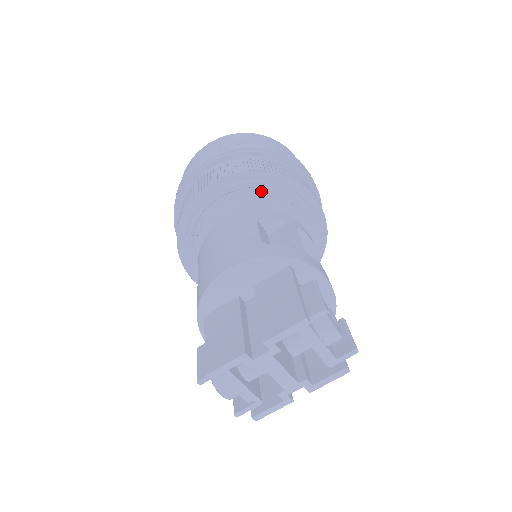
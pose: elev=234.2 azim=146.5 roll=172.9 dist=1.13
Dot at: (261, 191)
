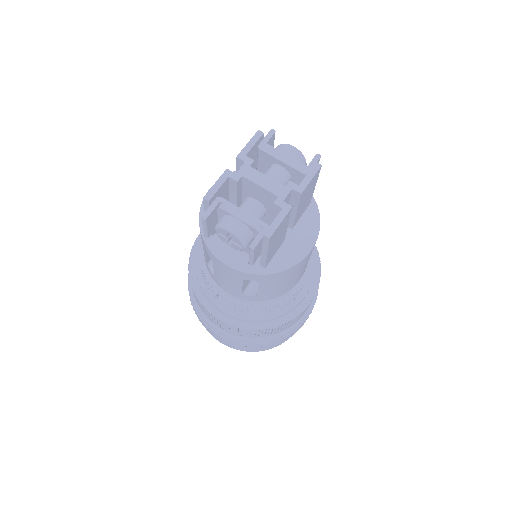
Dot at: occluded
